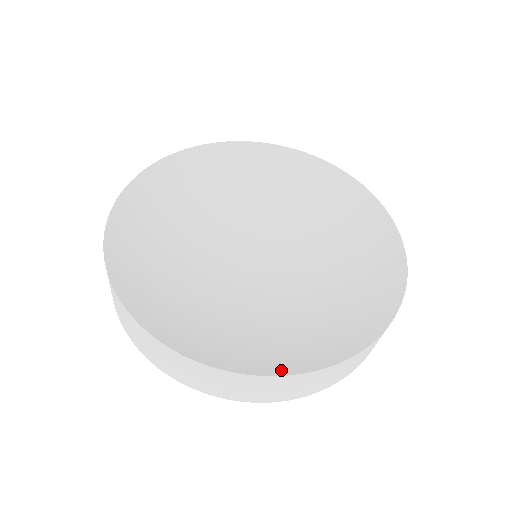
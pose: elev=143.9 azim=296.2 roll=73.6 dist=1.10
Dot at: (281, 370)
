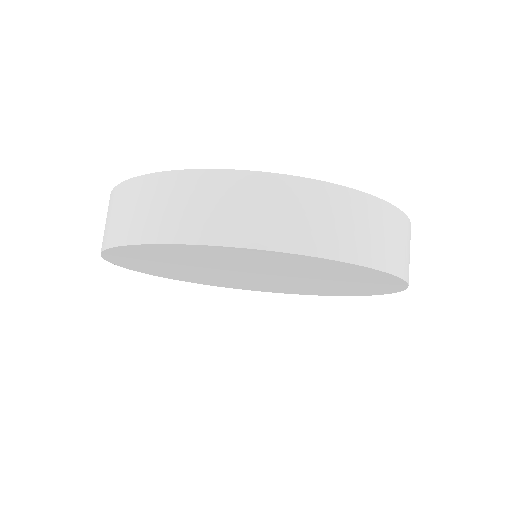
Dot at: occluded
